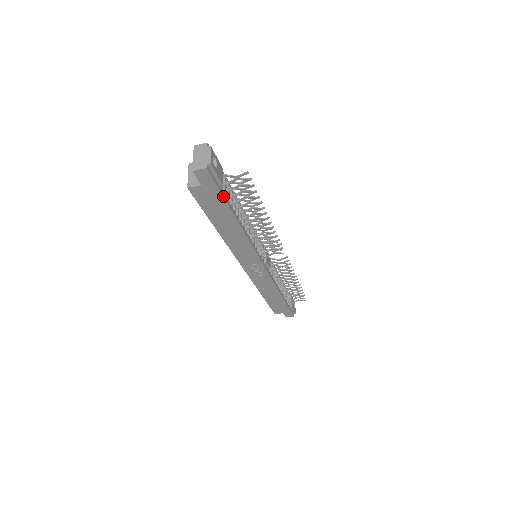
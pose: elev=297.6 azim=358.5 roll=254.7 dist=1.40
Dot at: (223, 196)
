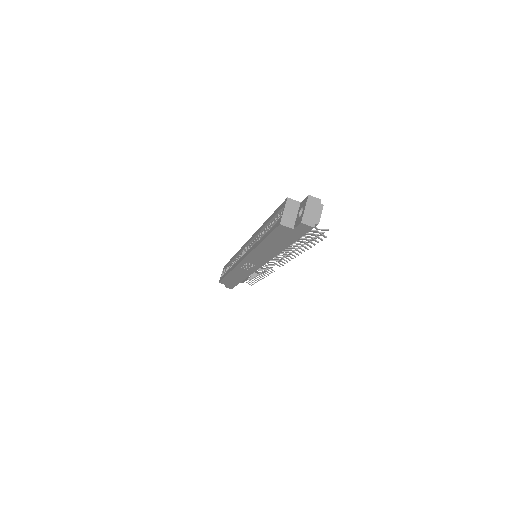
Dot at: occluded
